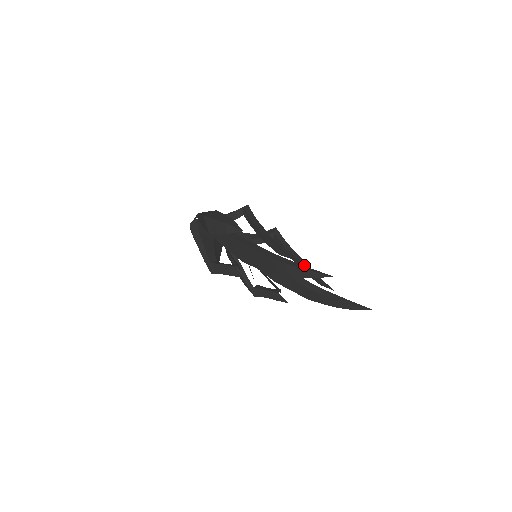
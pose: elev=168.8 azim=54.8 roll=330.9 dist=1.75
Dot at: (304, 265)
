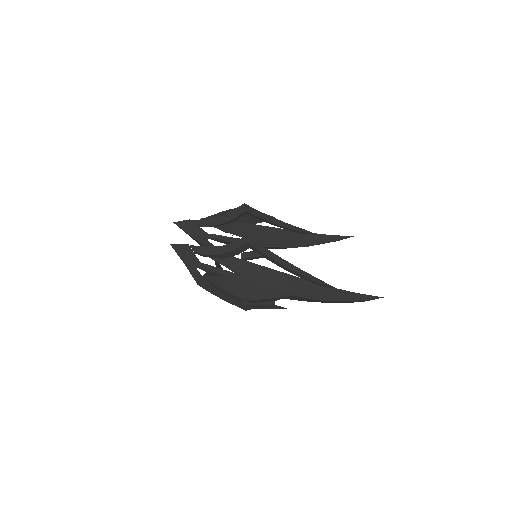
Dot at: (286, 226)
